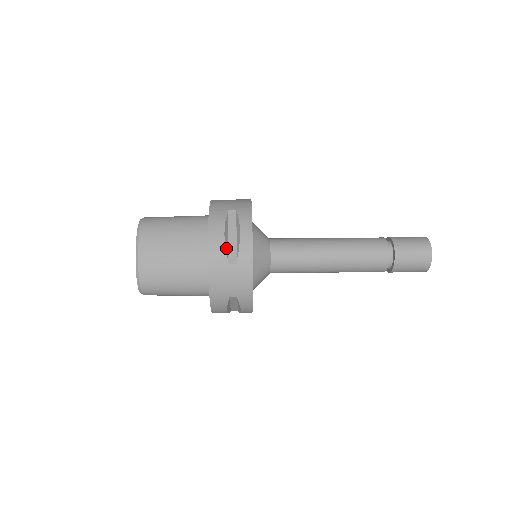
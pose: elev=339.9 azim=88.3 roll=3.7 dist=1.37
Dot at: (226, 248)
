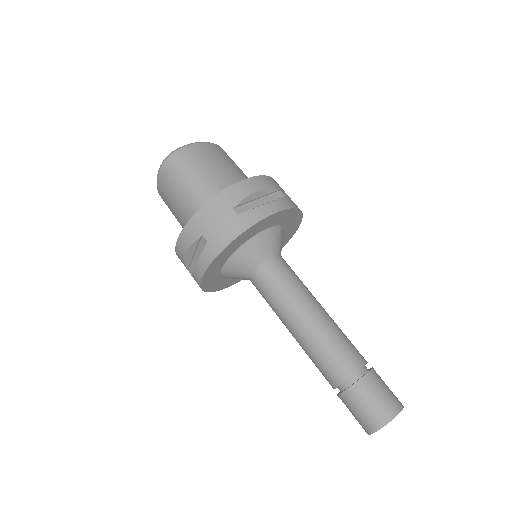
Dot at: (187, 262)
